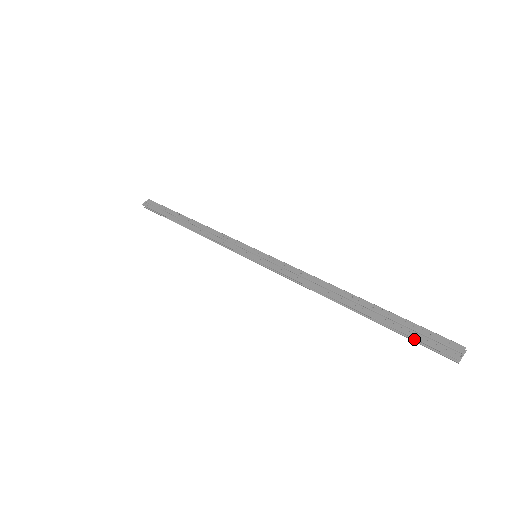
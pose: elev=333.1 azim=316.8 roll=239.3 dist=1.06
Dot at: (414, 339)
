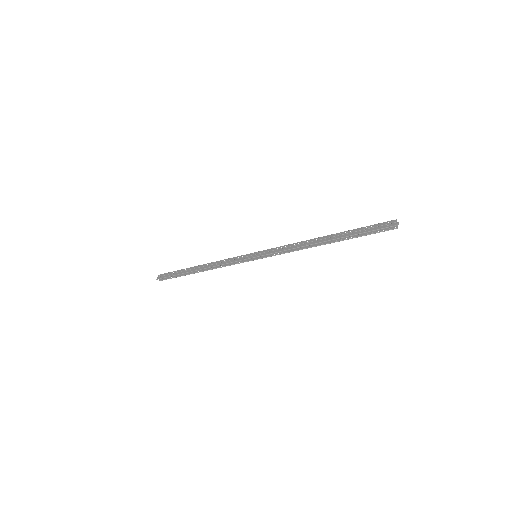
Dot at: (370, 234)
